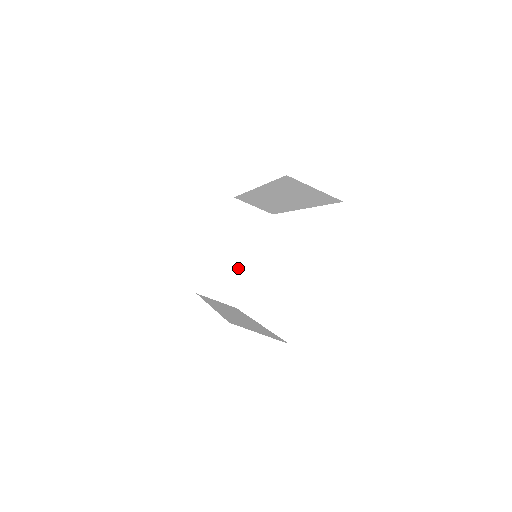
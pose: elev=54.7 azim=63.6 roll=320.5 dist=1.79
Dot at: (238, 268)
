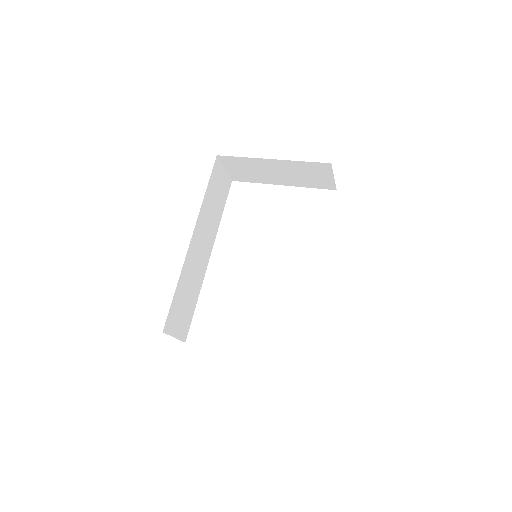
Dot at: (266, 177)
